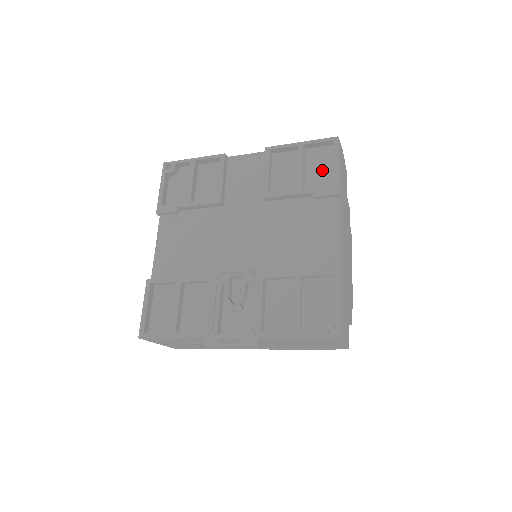
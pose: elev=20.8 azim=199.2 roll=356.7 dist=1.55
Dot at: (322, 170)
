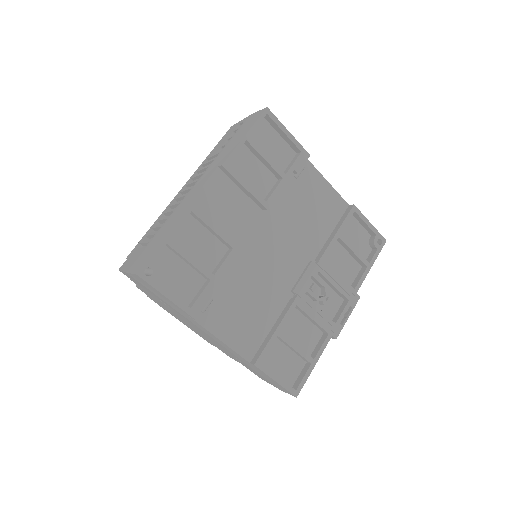
Dot at: (275, 146)
